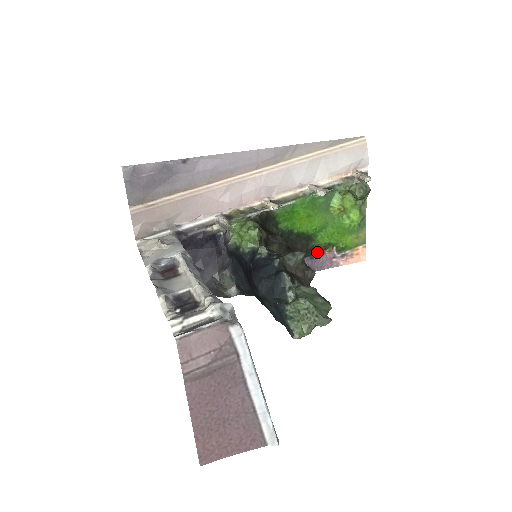
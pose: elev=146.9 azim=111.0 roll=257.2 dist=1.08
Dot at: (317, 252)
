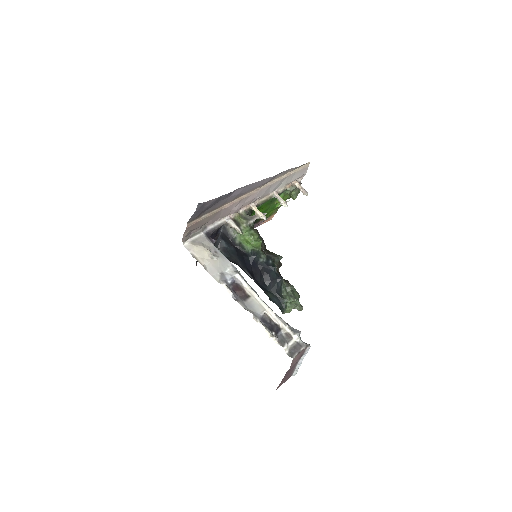
Dot at: (256, 223)
